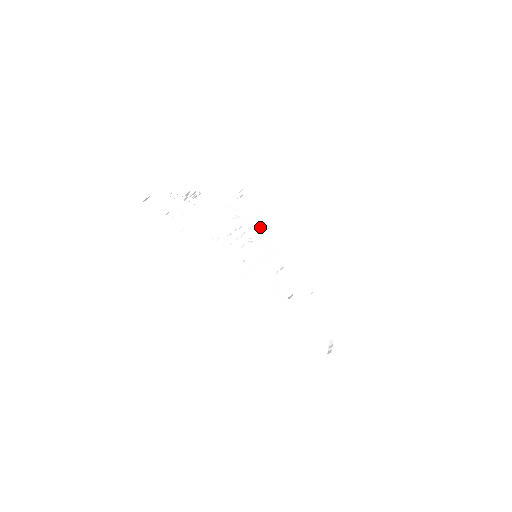
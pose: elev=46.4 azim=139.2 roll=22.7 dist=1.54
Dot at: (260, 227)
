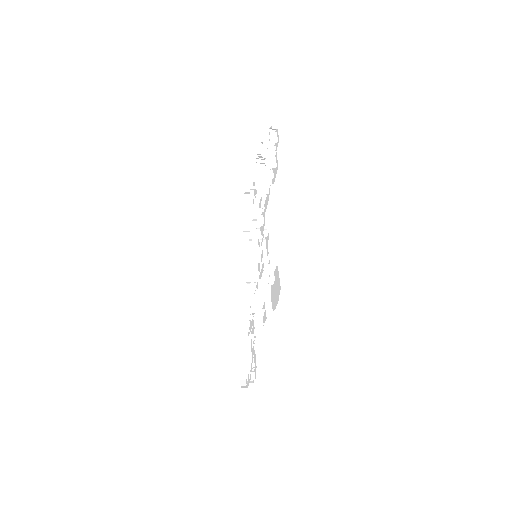
Dot at: (244, 232)
